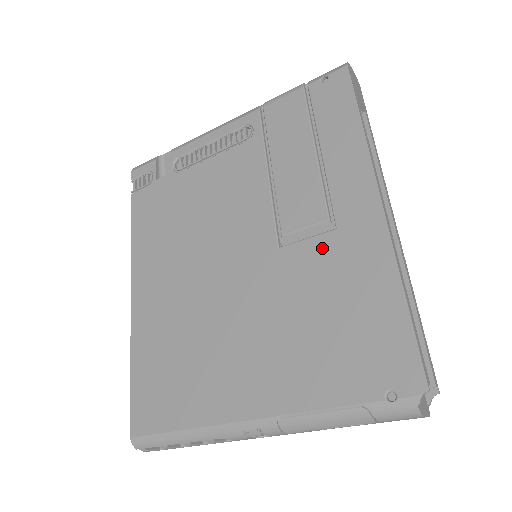
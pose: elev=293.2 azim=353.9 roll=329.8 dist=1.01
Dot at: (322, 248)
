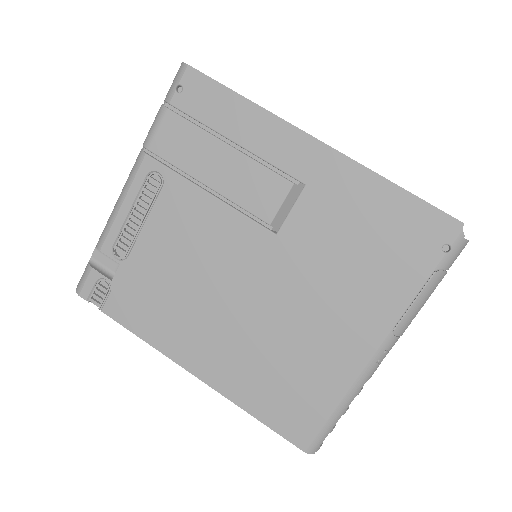
Dot at: (309, 206)
